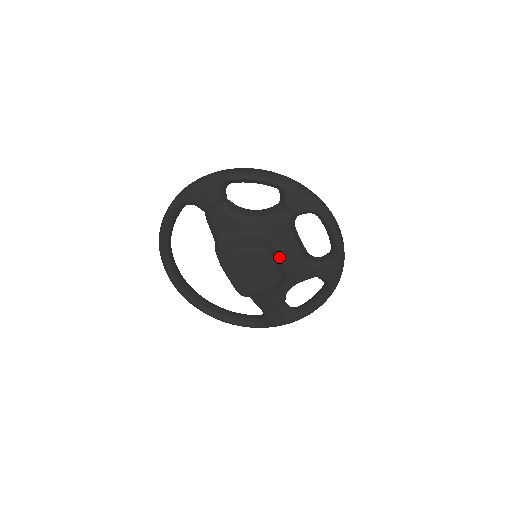
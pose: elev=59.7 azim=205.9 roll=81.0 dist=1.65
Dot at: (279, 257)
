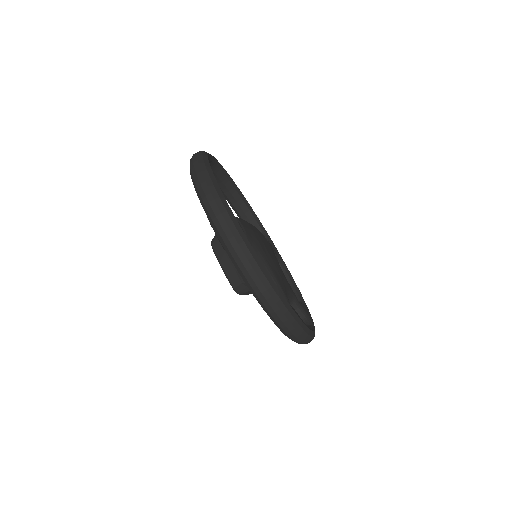
Dot at: occluded
